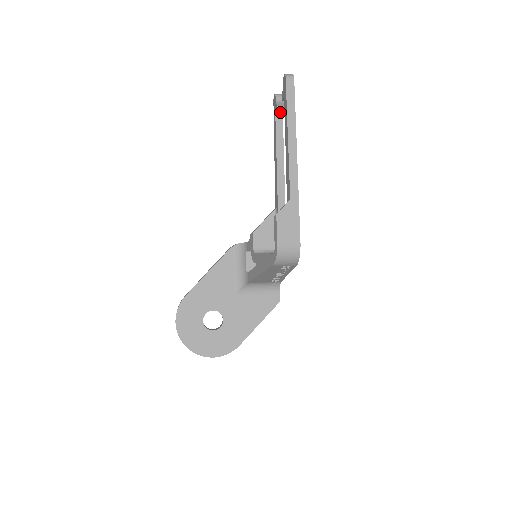
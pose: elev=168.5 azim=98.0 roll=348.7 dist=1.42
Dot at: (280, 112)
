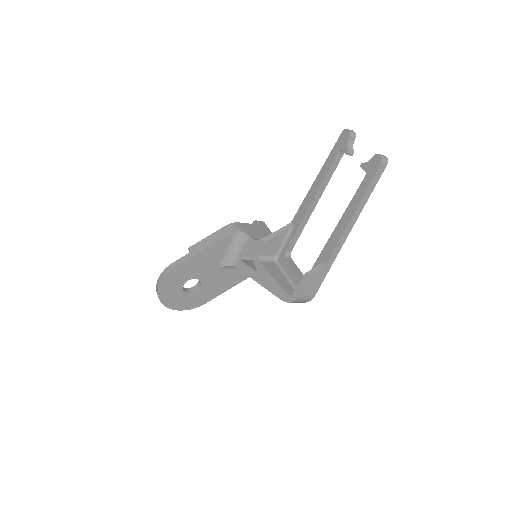
Dot at: occluded
